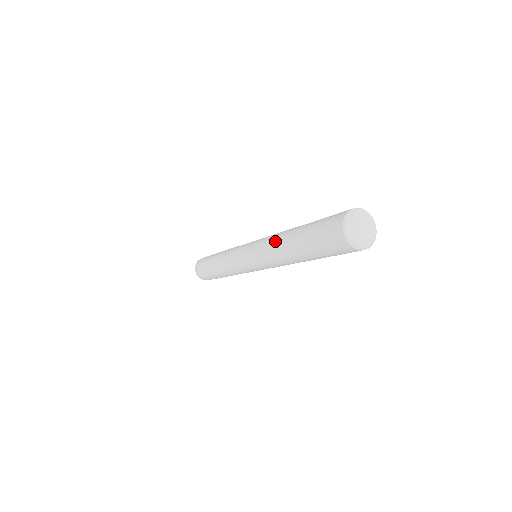
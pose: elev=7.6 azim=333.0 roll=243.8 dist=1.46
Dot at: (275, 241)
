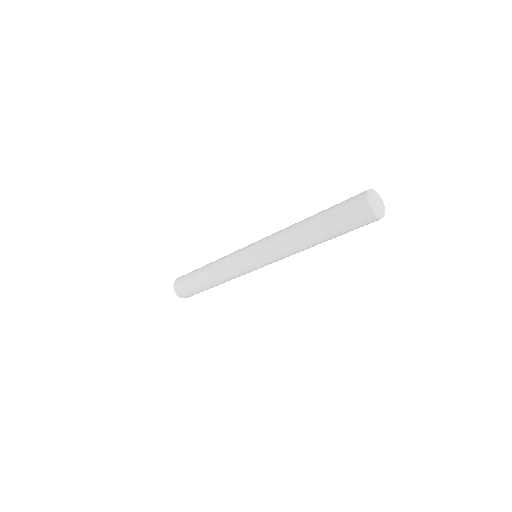
Dot at: occluded
